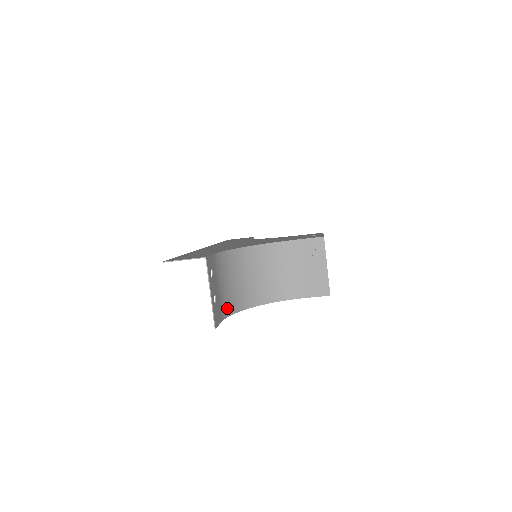
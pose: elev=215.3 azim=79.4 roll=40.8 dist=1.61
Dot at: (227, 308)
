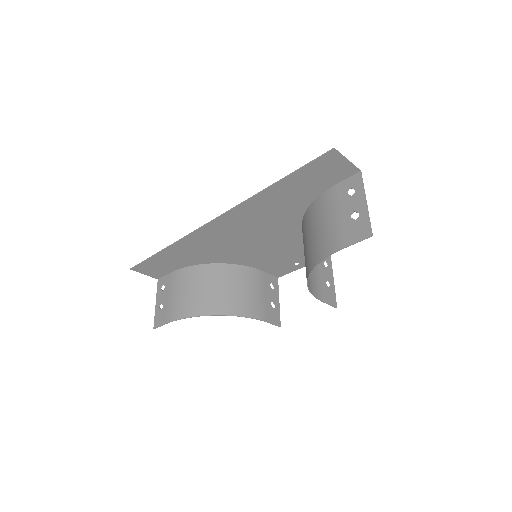
Dot at: (326, 248)
